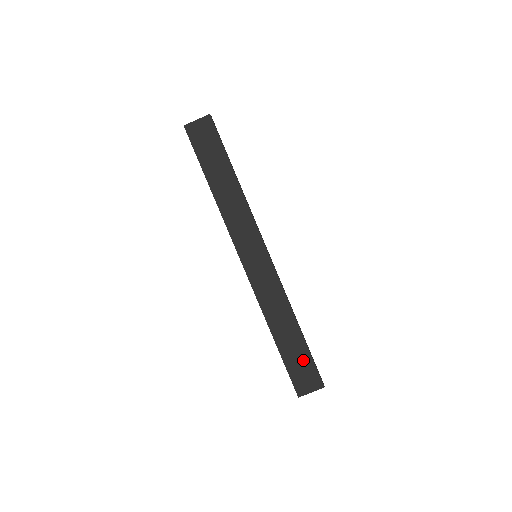
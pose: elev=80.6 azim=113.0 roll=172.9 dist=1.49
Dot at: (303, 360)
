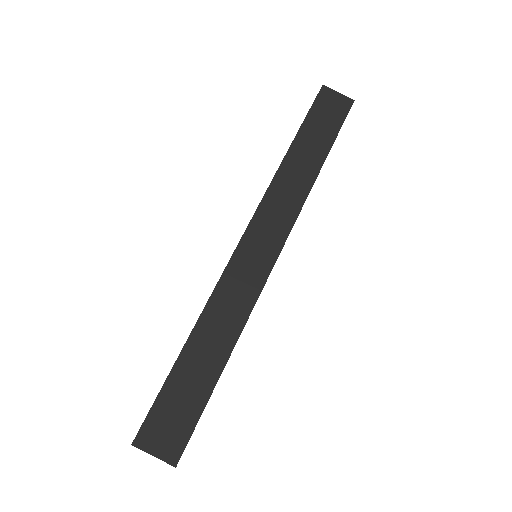
Dot at: (189, 404)
